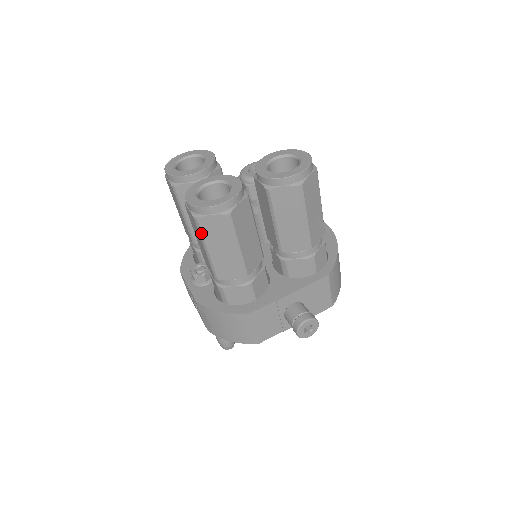
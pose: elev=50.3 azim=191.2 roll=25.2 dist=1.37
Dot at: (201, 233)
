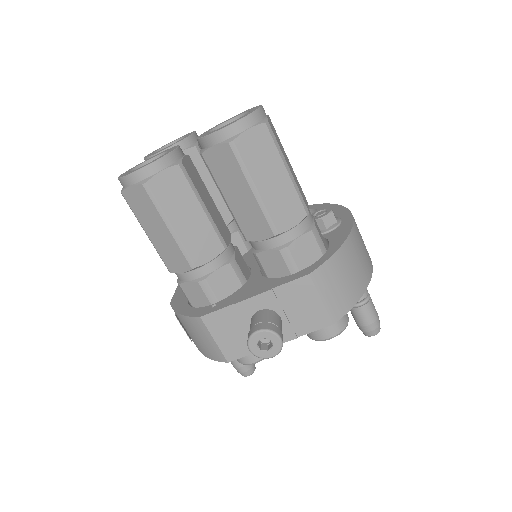
Dot at: (132, 211)
